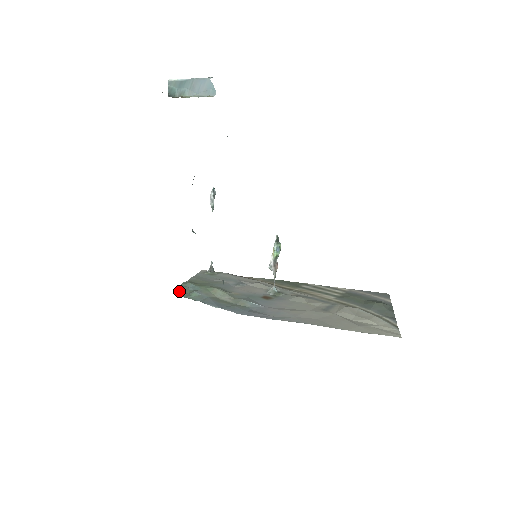
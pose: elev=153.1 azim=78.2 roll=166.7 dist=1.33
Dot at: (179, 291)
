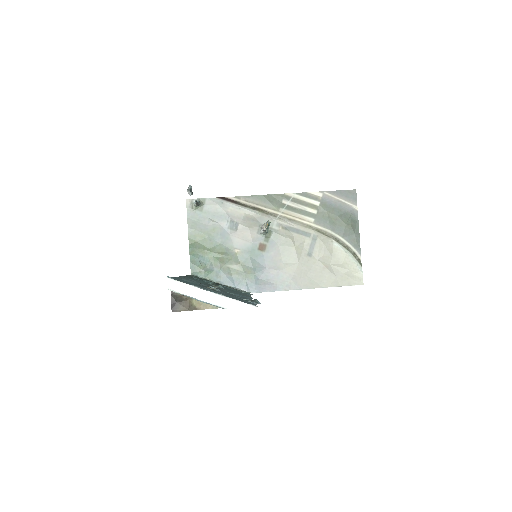
Dot at: (194, 267)
